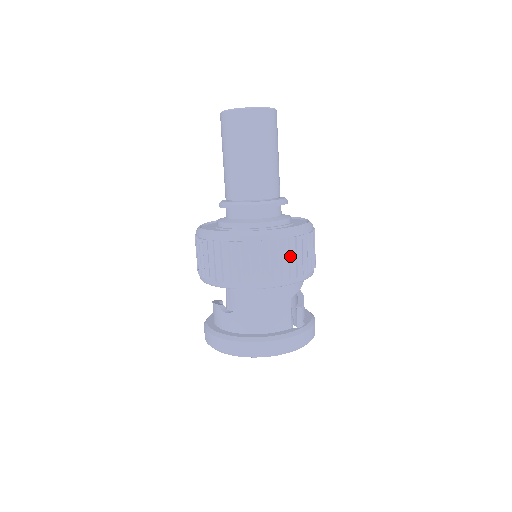
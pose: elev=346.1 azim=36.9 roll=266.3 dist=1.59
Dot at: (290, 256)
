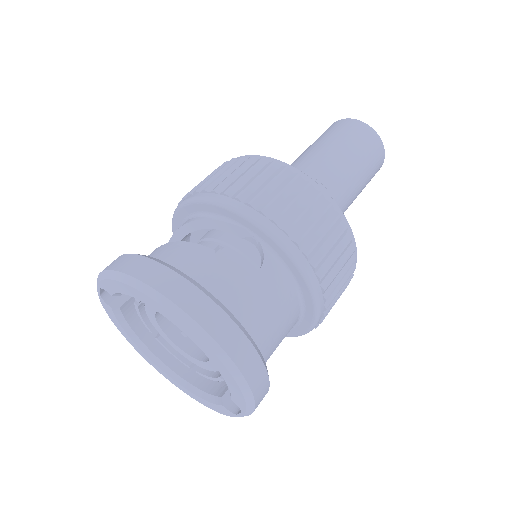
Dot at: occluded
